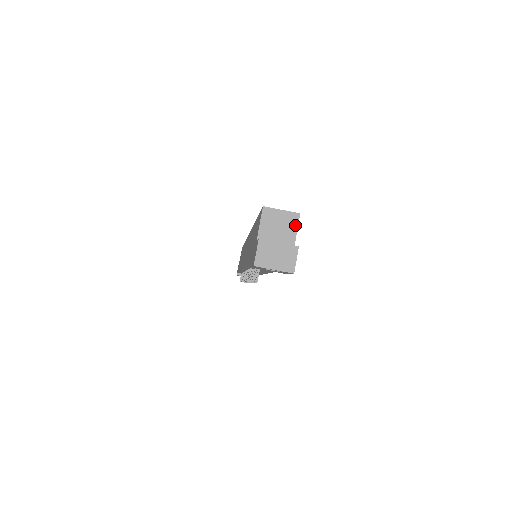
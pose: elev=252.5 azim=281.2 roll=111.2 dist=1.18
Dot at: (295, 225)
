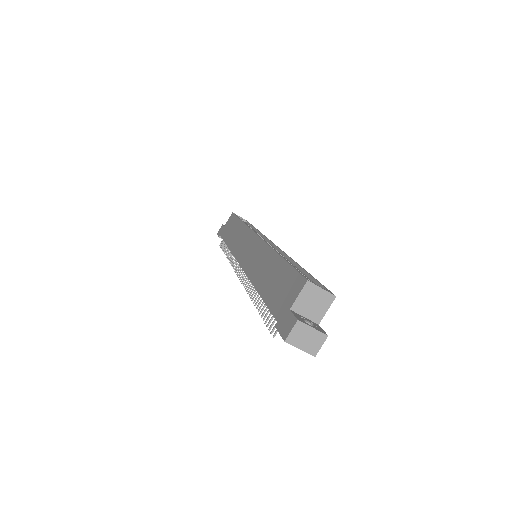
Dot at: (328, 305)
